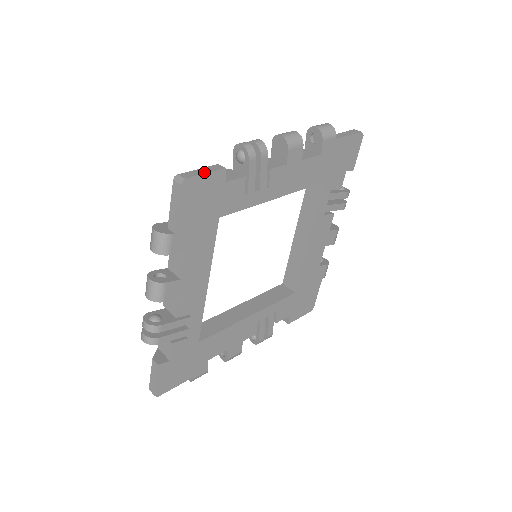
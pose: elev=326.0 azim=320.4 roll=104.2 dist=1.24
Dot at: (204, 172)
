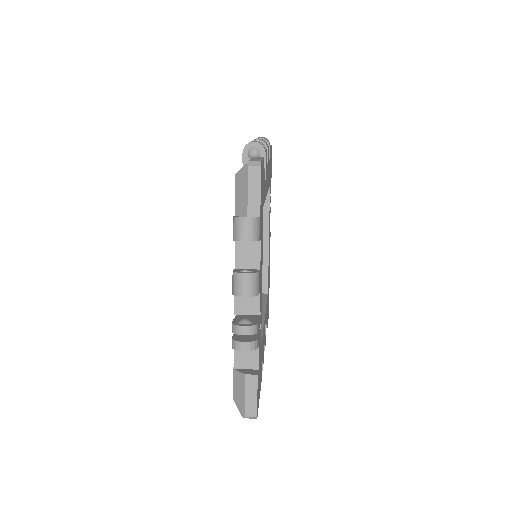
Dot at: (260, 159)
